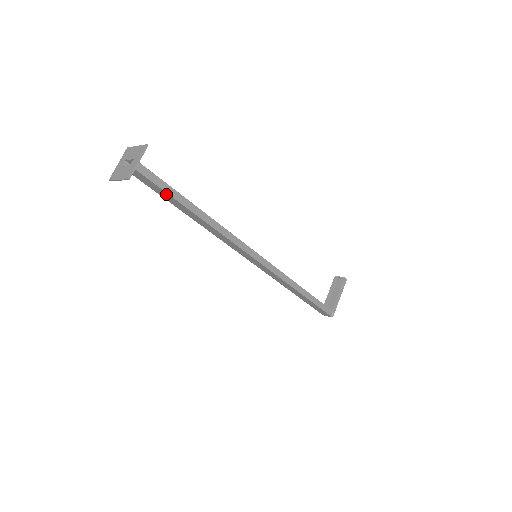
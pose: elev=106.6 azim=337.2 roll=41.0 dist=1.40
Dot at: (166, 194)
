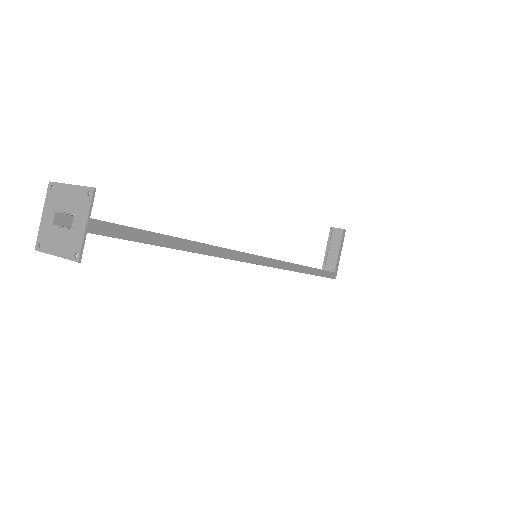
Dot at: (135, 241)
